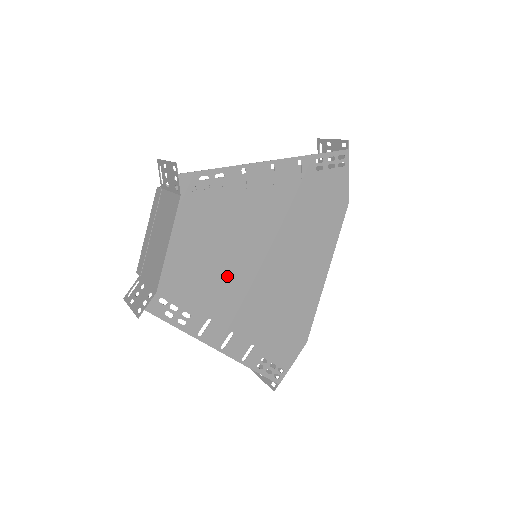
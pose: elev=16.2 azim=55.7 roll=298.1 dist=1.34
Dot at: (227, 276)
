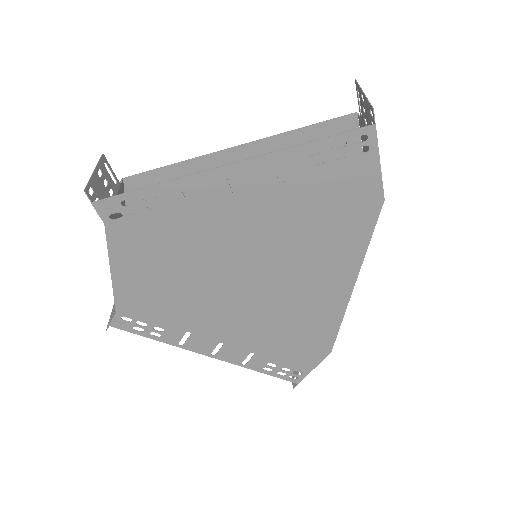
Dot at: (197, 295)
